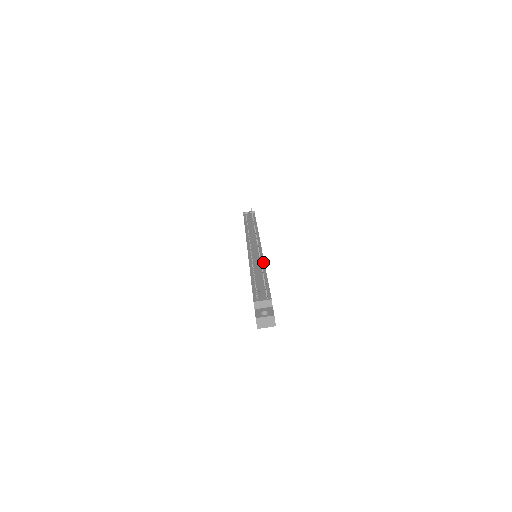
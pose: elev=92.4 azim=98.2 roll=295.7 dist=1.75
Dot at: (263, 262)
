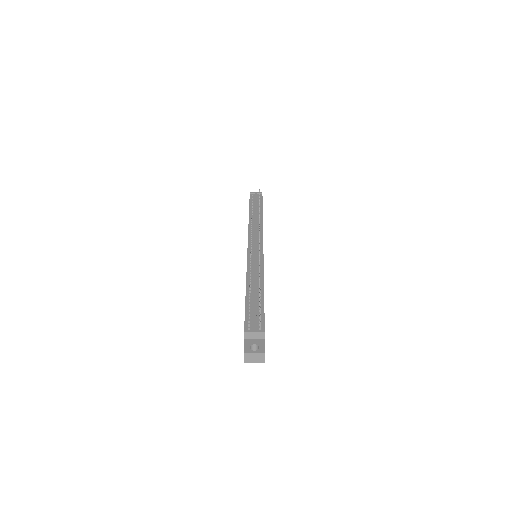
Dot at: (262, 272)
